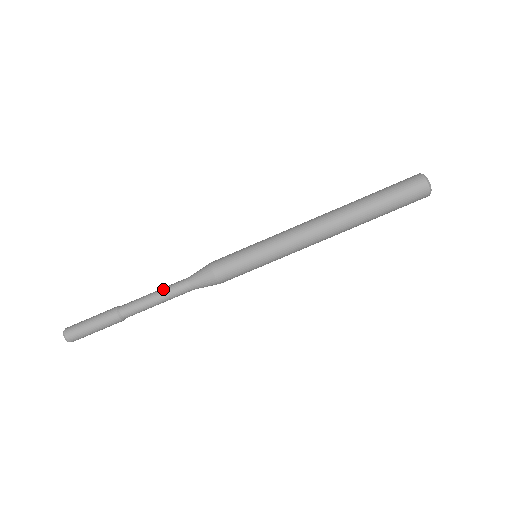
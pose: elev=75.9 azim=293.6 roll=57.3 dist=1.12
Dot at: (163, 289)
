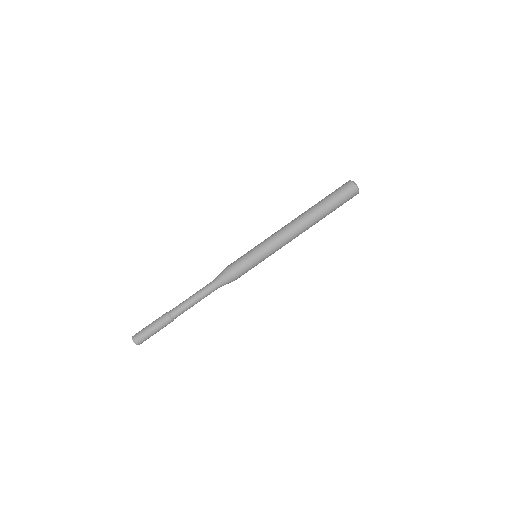
Dot at: (198, 293)
